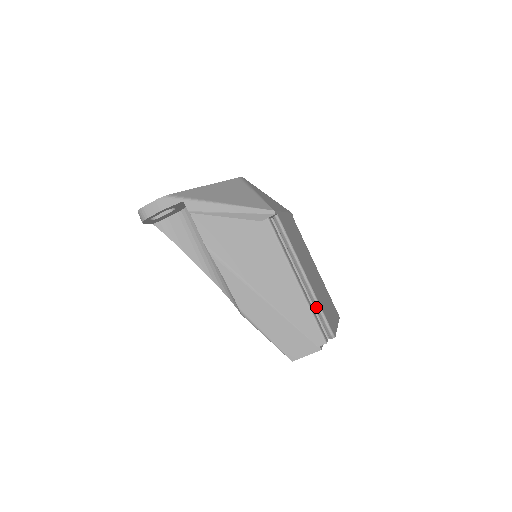
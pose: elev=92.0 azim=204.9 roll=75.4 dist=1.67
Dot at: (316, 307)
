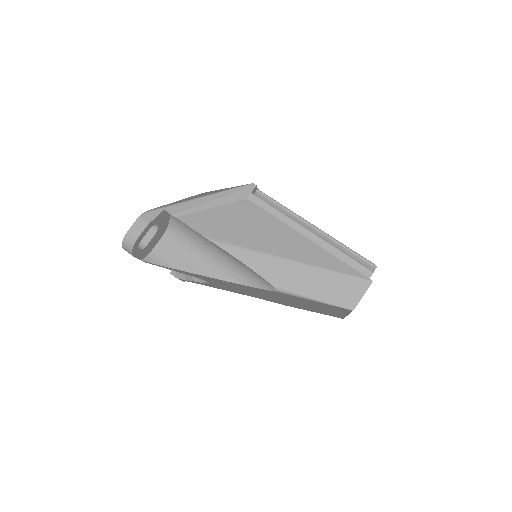
Dot at: (342, 249)
